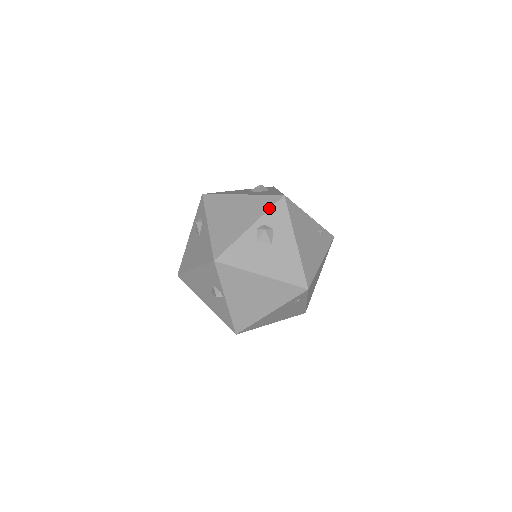
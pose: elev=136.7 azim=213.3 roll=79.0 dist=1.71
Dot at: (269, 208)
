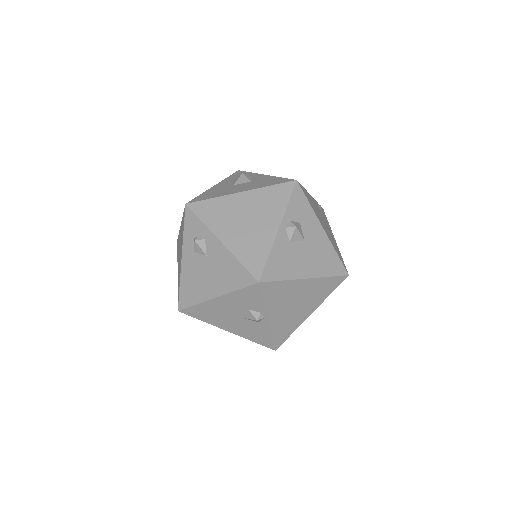
Dot at: (288, 200)
